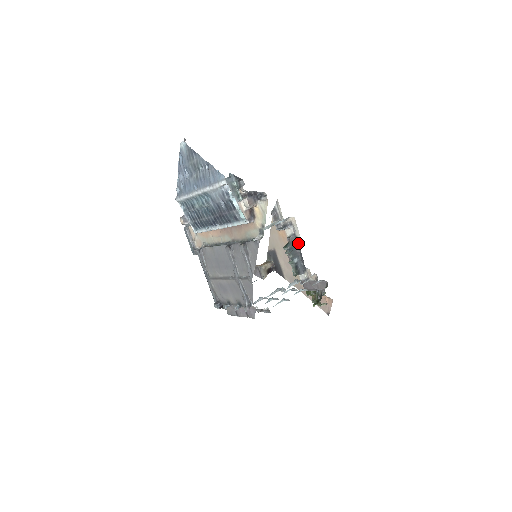
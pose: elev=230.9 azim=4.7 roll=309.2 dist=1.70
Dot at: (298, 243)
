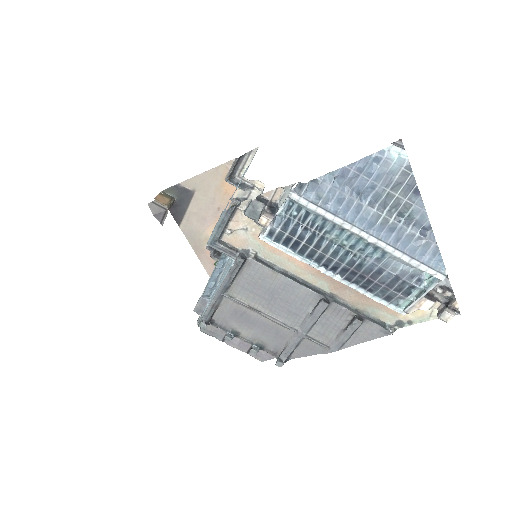
Dot at: occluded
